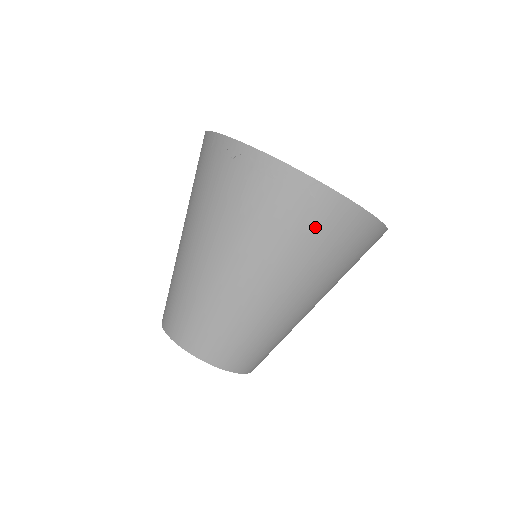
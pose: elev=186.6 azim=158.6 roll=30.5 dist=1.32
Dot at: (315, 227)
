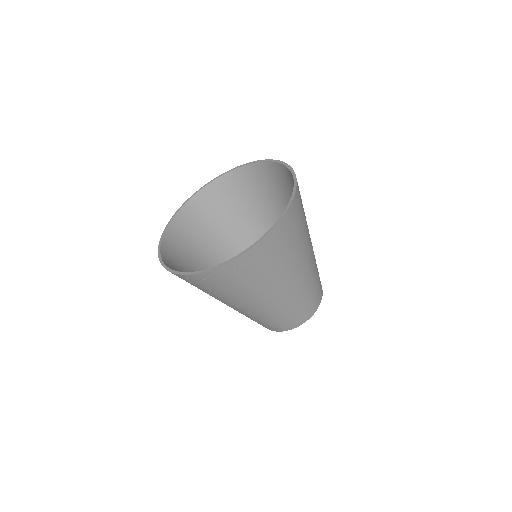
Dot at: (278, 251)
